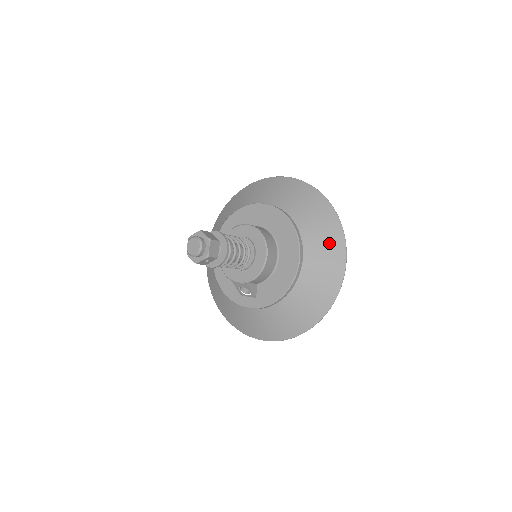
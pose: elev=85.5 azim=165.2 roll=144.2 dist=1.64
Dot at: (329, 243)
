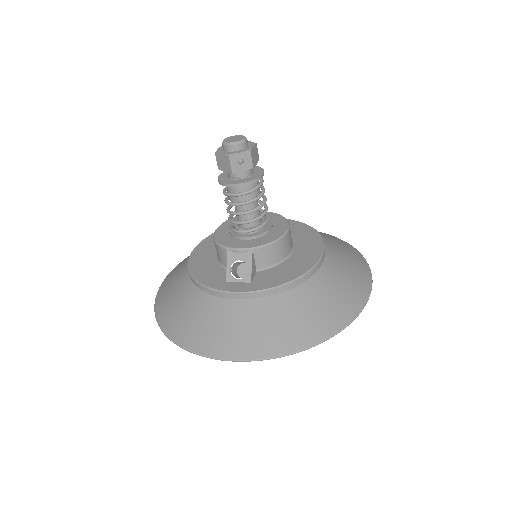
Dot at: (353, 260)
